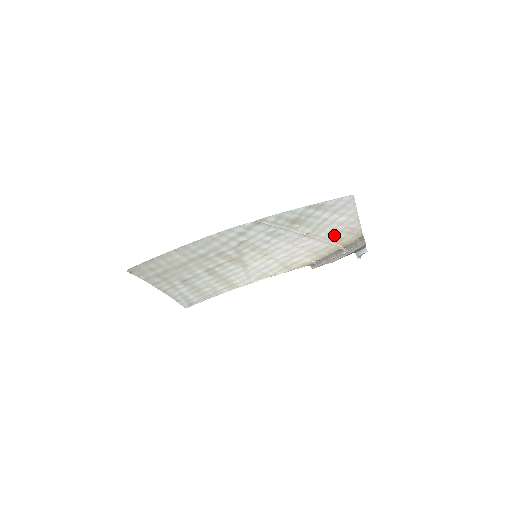
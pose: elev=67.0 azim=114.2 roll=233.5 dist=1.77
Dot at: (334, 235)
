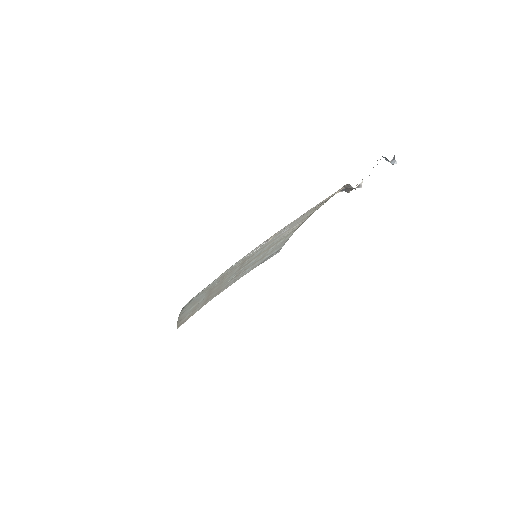
Dot at: (303, 214)
